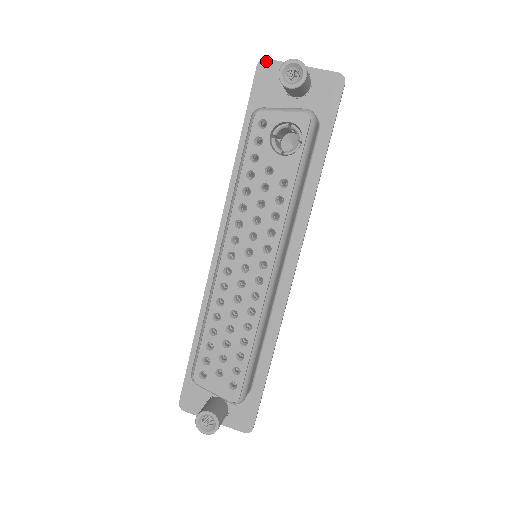
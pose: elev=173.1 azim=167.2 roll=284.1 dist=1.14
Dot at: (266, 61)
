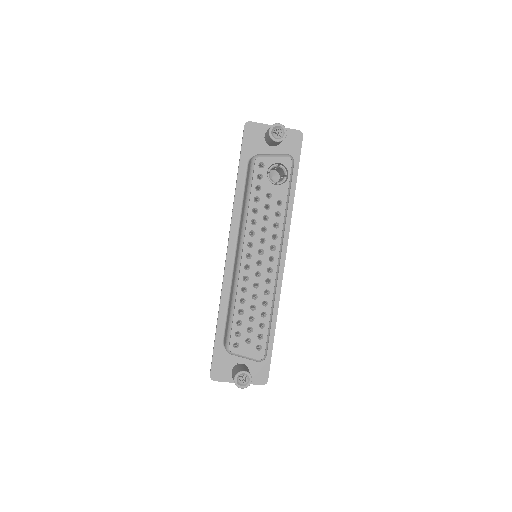
Dot at: (250, 123)
